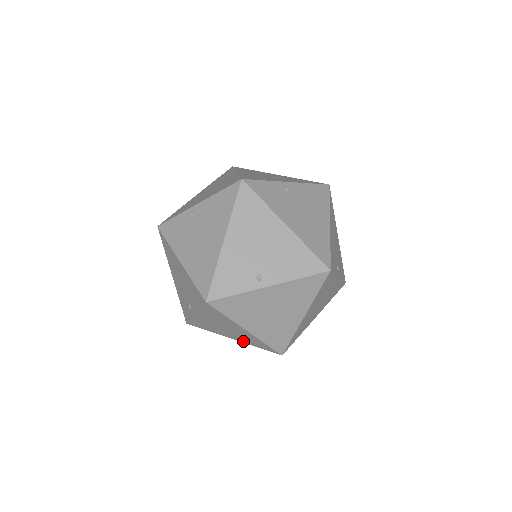
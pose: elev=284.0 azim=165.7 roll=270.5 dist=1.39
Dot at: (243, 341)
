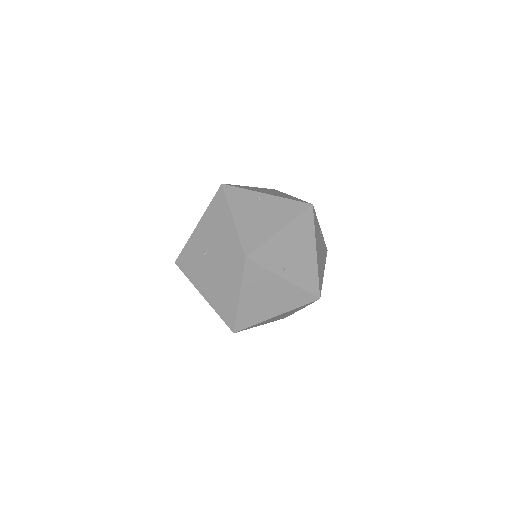
Dot at: (213, 304)
